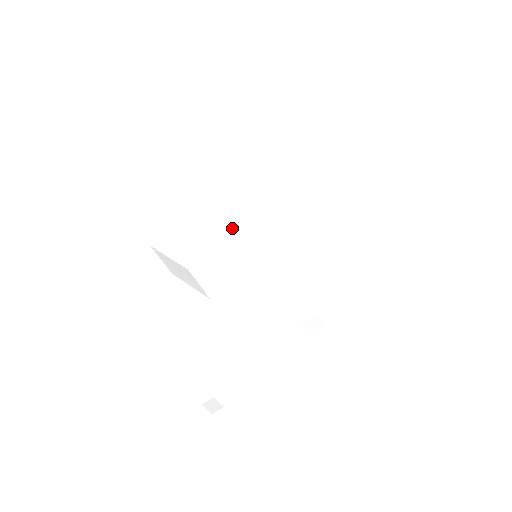
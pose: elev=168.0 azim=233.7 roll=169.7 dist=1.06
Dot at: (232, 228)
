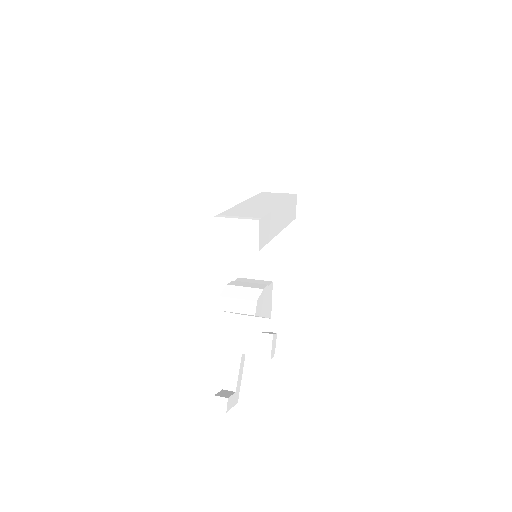
Dot at: (270, 213)
